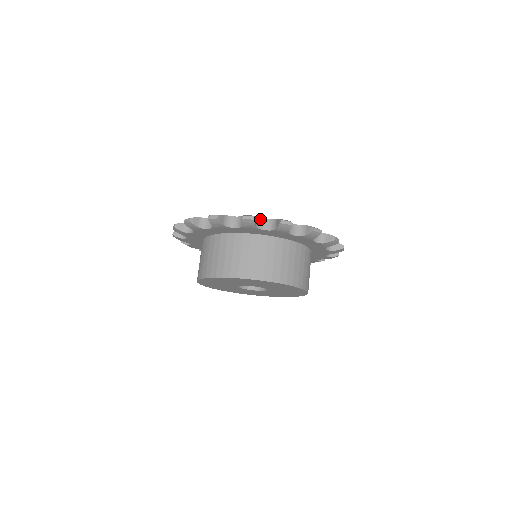
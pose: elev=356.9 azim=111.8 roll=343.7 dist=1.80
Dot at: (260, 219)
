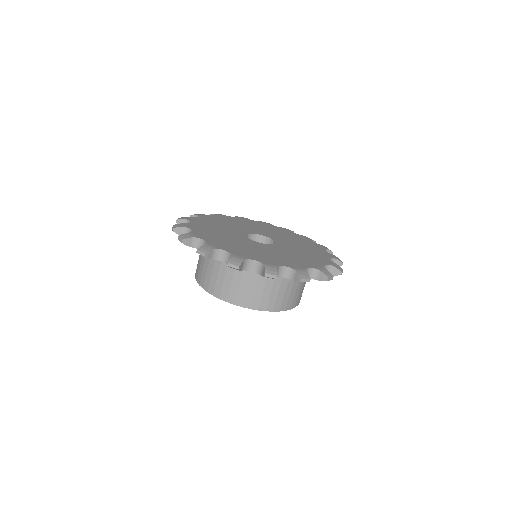
Dot at: (220, 251)
